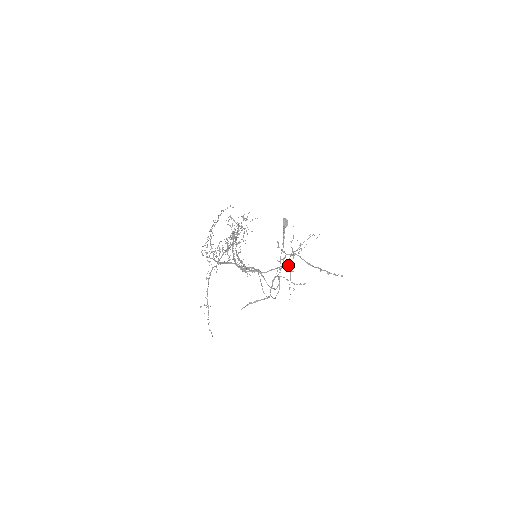
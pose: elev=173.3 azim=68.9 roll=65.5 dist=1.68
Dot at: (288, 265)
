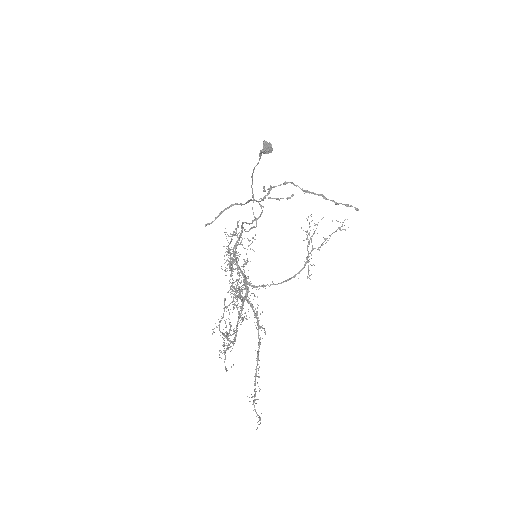
Dot at: (306, 262)
